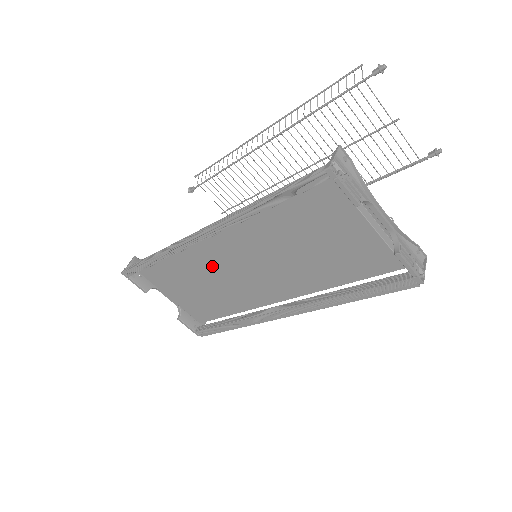
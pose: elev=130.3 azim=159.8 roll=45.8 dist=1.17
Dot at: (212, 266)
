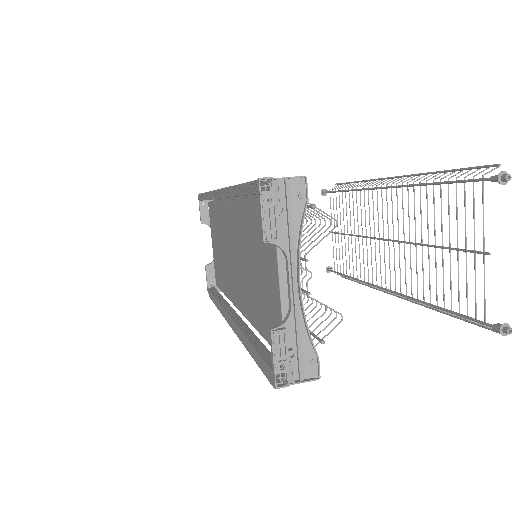
Dot at: (226, 233)
